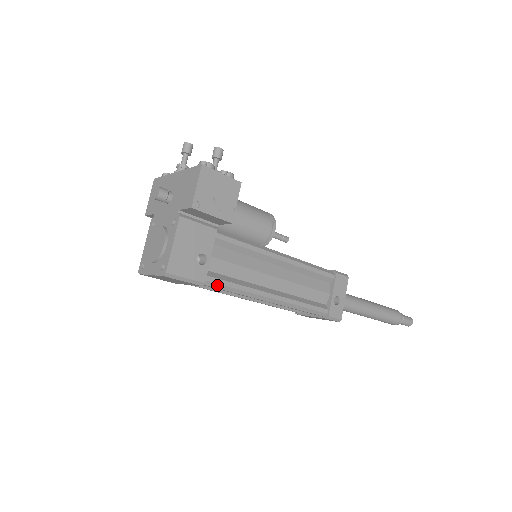
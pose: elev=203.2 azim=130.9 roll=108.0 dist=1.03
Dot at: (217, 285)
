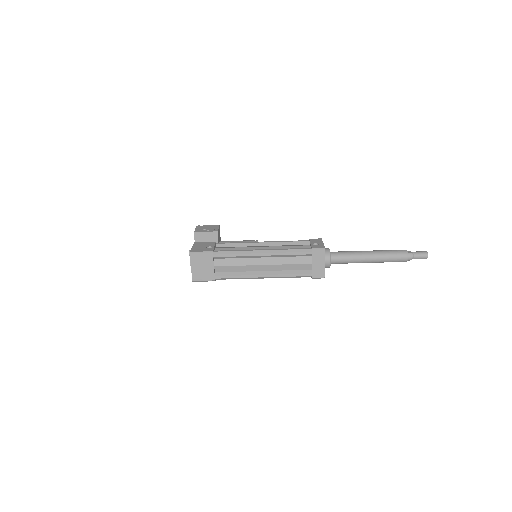
Dot at: (222, 253)
